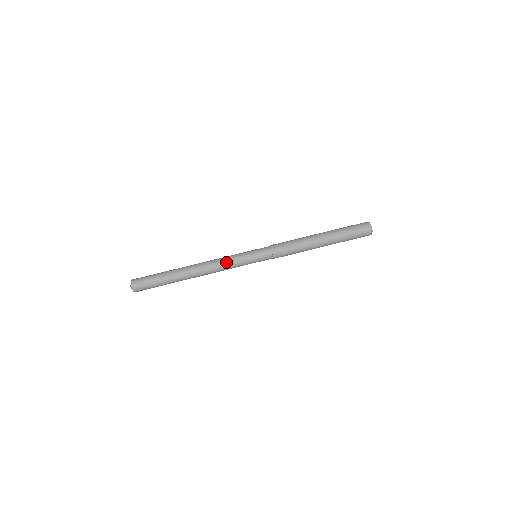
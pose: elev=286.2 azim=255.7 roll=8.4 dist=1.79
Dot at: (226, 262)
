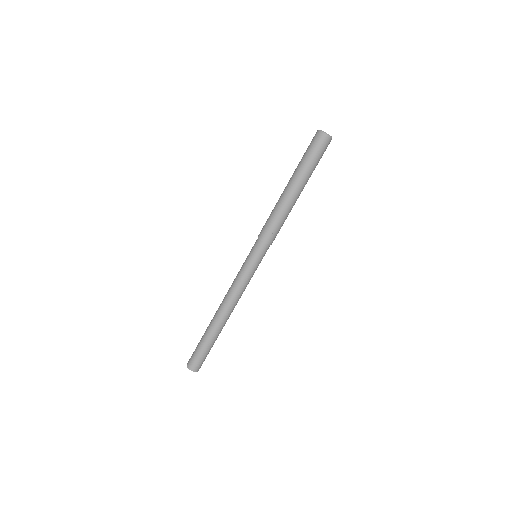
Dot at: (244, 289)
